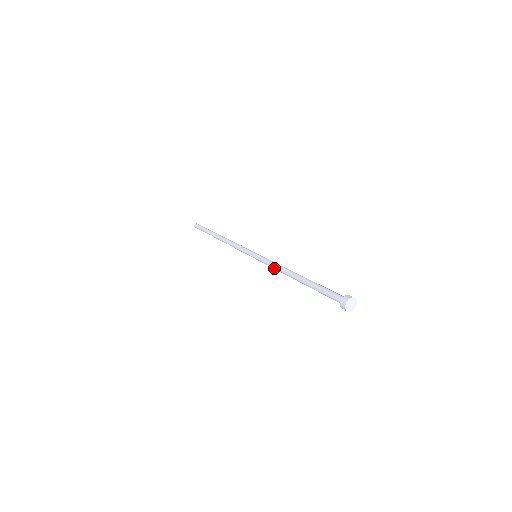
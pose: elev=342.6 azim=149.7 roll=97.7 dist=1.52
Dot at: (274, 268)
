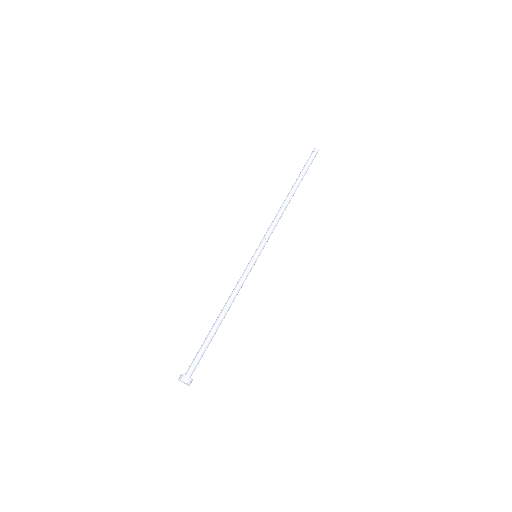
Dot at: (236, 286)
